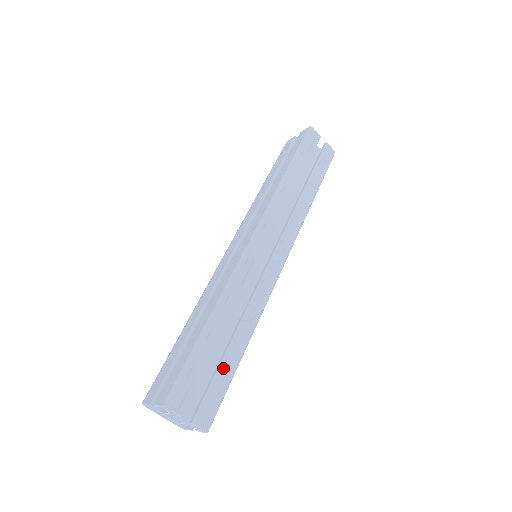
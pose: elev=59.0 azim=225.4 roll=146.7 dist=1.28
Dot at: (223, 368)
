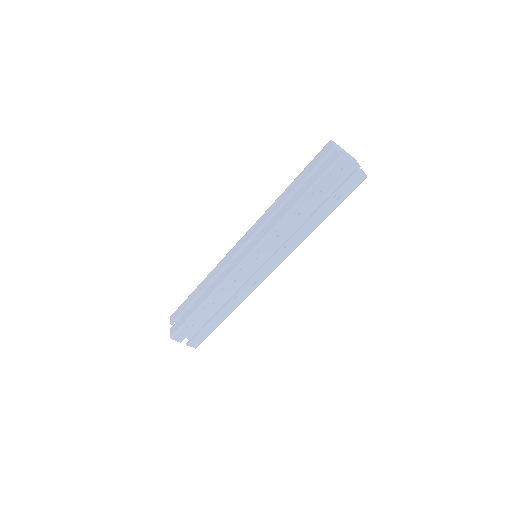
Dot at: (209, 326)
